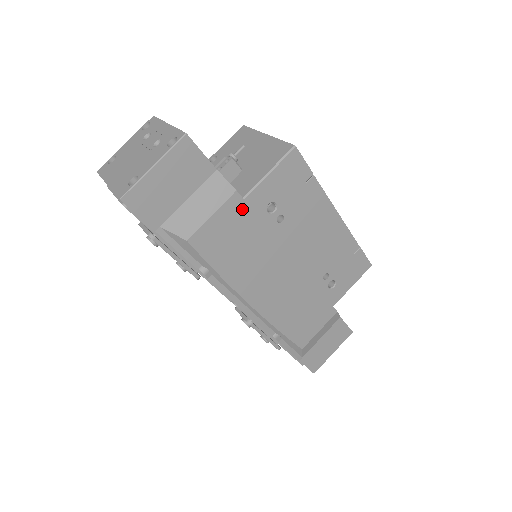
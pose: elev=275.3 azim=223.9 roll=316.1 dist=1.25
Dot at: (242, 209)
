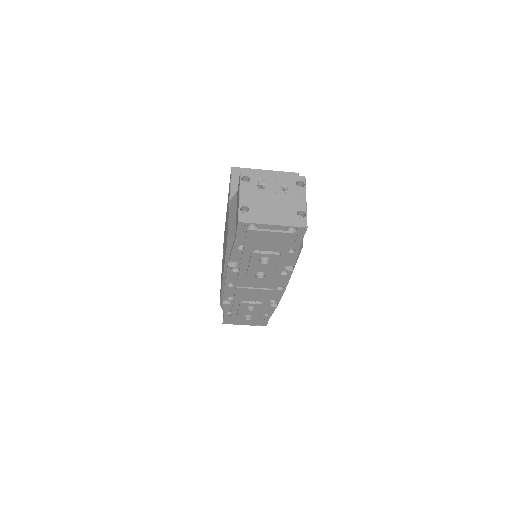
Dot at: occluded
